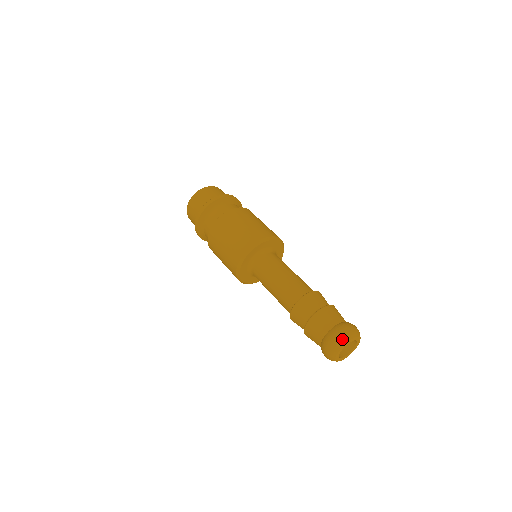
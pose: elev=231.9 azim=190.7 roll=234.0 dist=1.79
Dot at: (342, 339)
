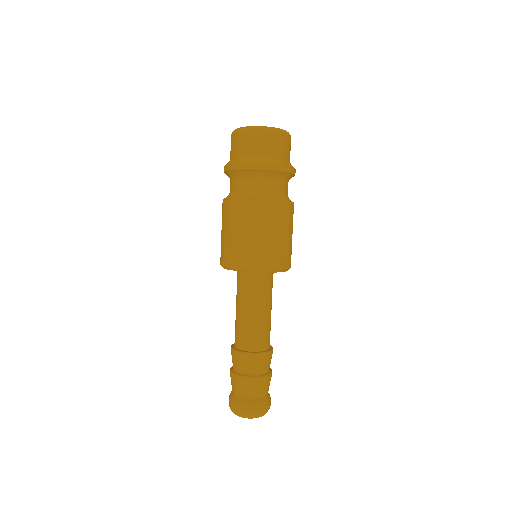
Dot at: (234, 412)
